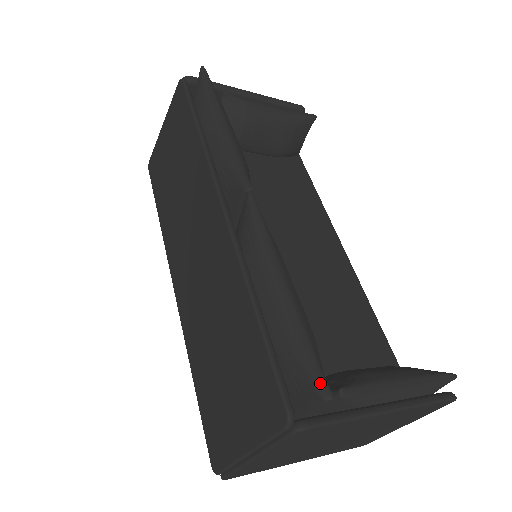
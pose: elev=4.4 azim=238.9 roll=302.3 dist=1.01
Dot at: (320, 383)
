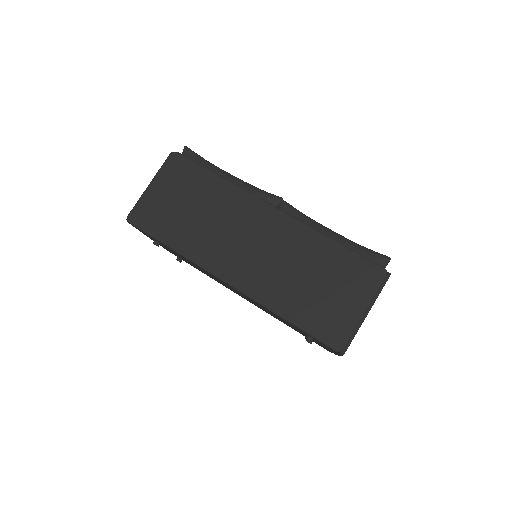
Dot at: (383, 255)
